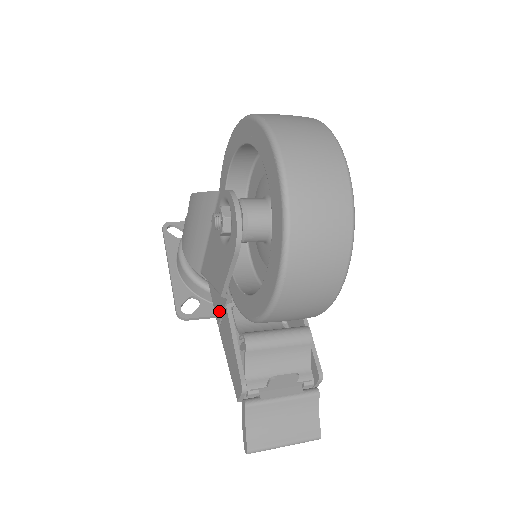
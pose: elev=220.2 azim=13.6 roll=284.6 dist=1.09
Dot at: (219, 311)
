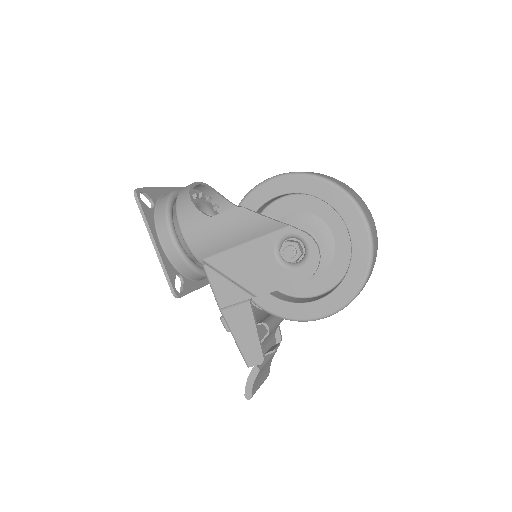
Dot at: (230, 299)
